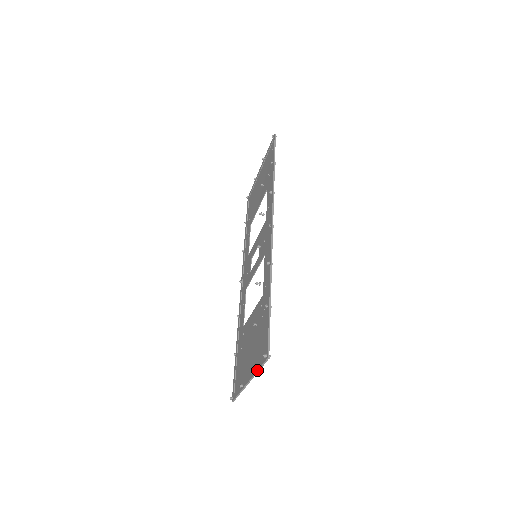
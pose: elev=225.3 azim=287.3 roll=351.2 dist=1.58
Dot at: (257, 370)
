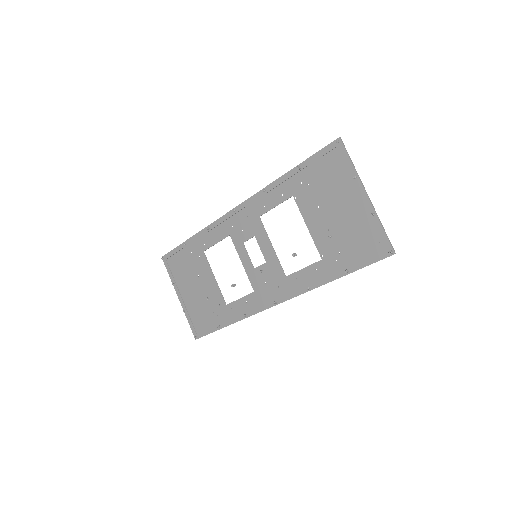
Dot at: occluded
